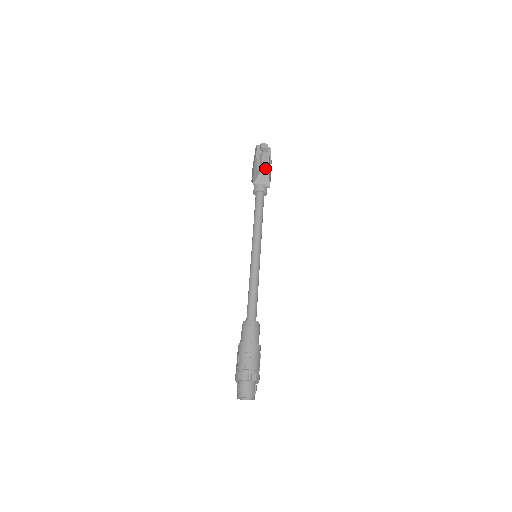
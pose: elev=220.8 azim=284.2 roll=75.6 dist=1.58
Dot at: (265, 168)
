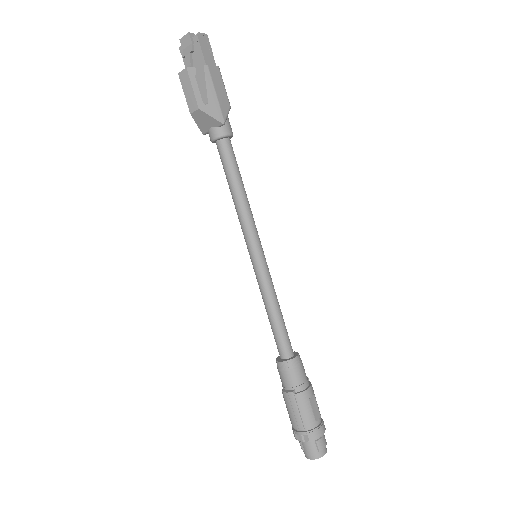
Dot at: (192, 106)
